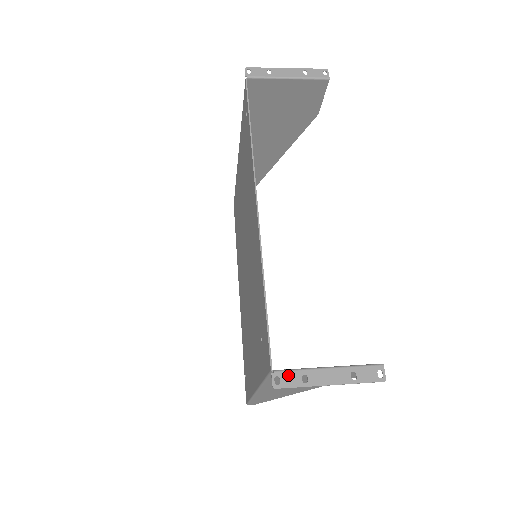
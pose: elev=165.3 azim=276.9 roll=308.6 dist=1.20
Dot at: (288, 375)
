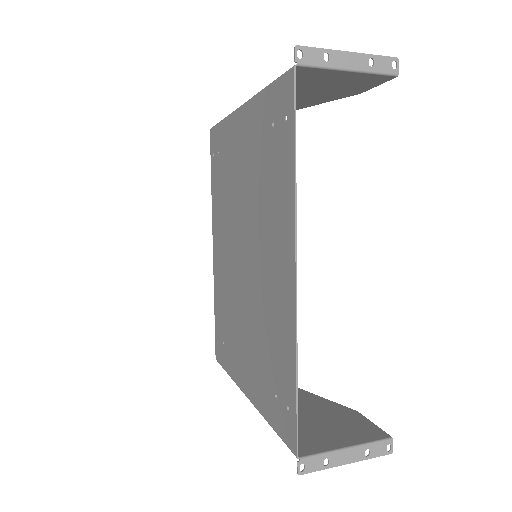
Dot at: (312, 461)
